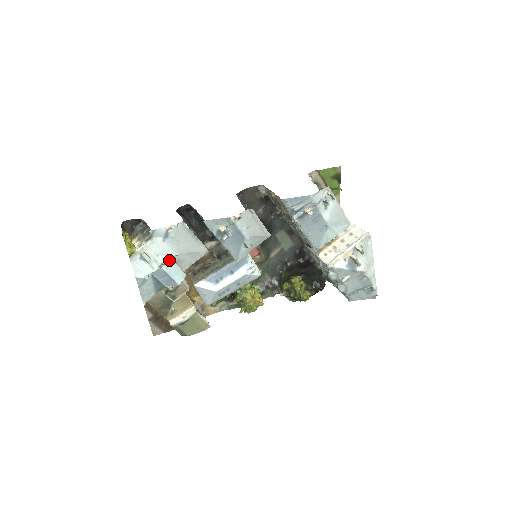
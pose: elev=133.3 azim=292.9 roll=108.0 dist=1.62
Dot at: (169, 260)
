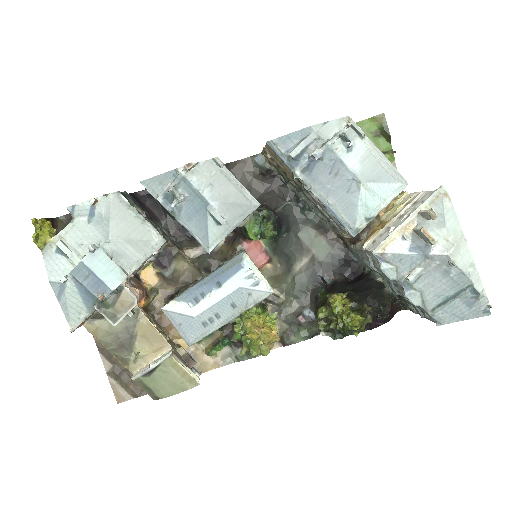
Dot at: (92, 247)
